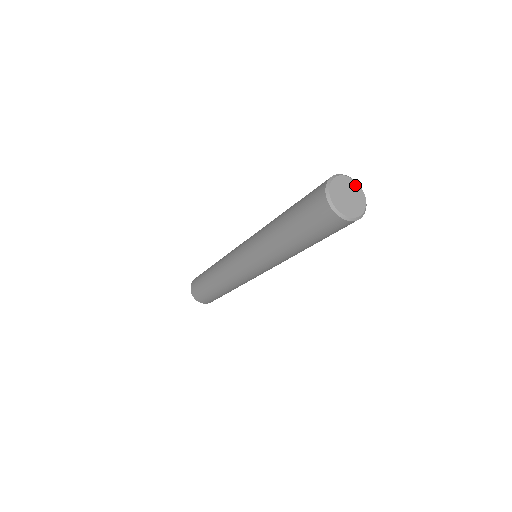
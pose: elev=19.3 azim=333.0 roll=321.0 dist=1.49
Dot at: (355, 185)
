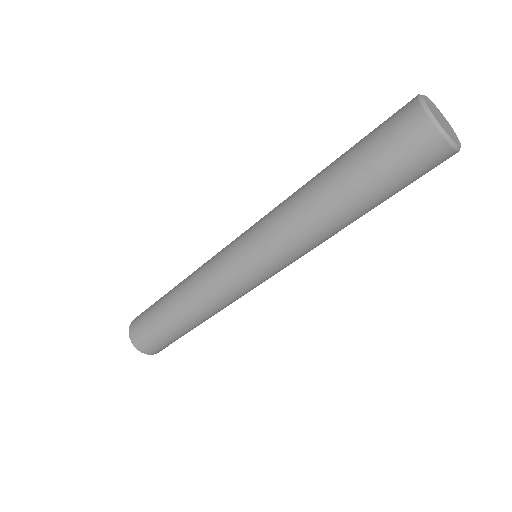
Dot at: (447, 122)
